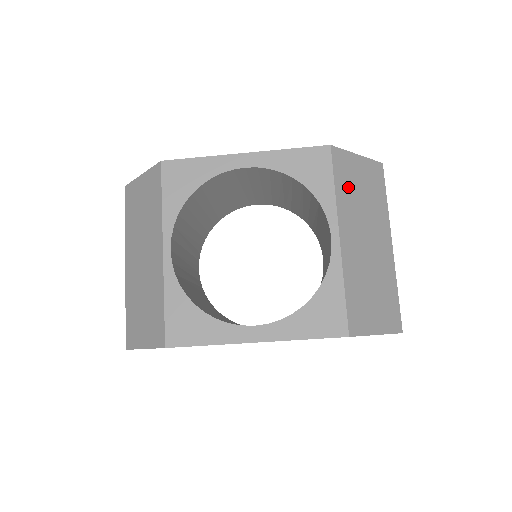
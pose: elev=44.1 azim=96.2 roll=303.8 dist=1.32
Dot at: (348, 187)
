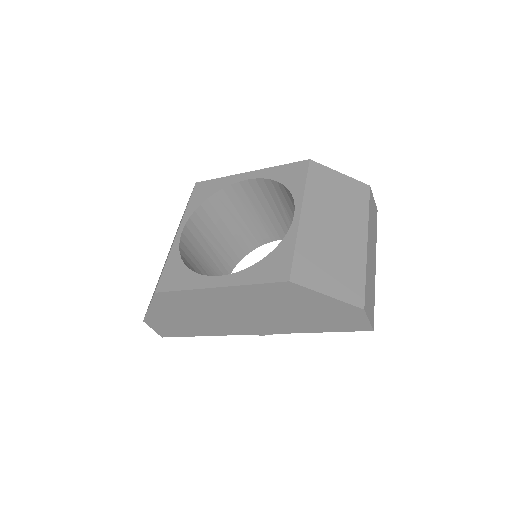
Dot at: (322, 188)
